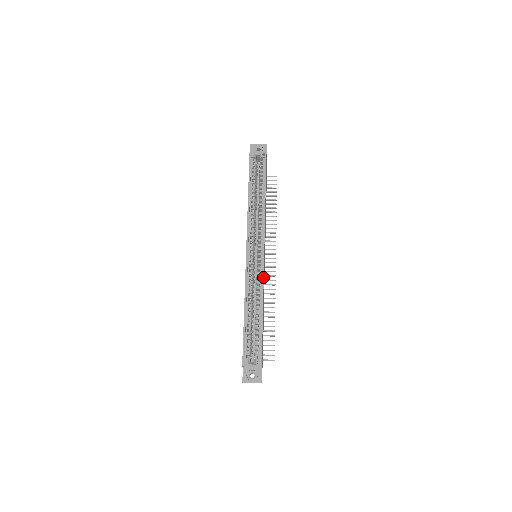
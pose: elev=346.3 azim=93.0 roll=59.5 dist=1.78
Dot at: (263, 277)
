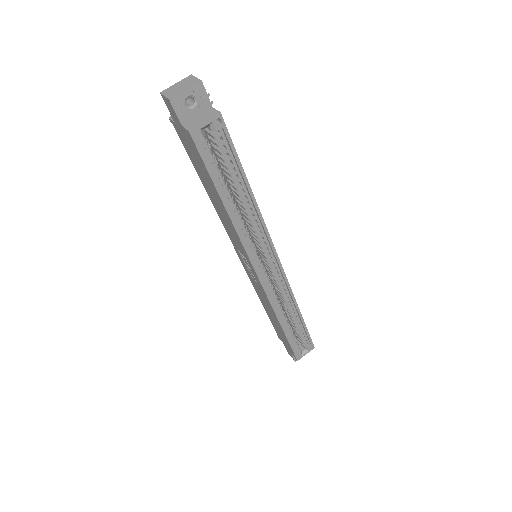
Dot at: (290, 287)
